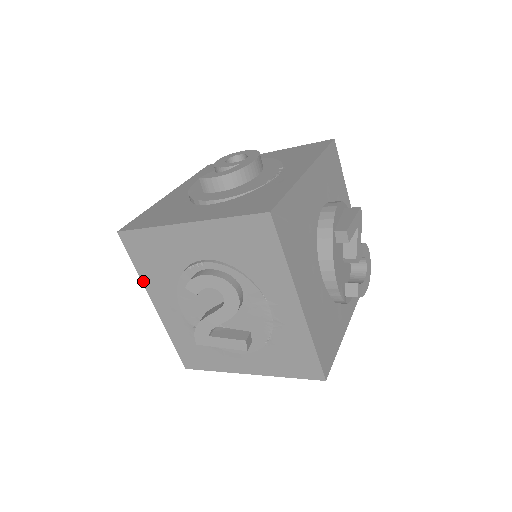
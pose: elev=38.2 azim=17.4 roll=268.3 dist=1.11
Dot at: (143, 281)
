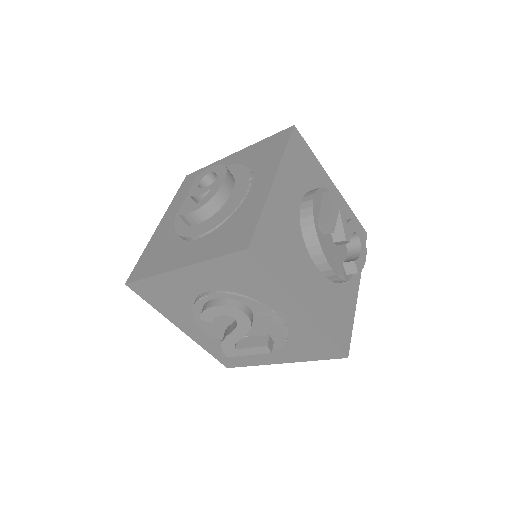
Dot at: (163, 315)
